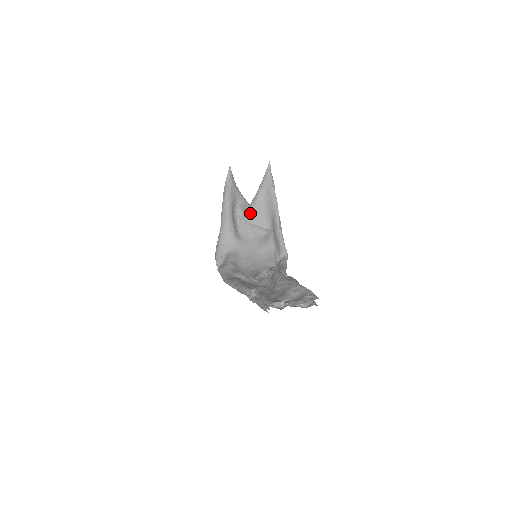
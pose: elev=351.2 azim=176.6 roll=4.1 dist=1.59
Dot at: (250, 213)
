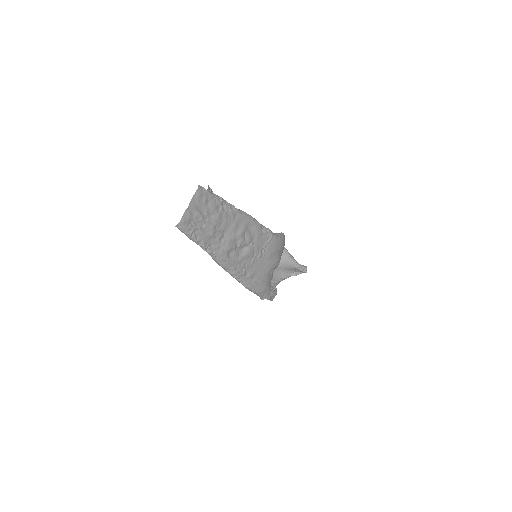
Dot at: occluded
